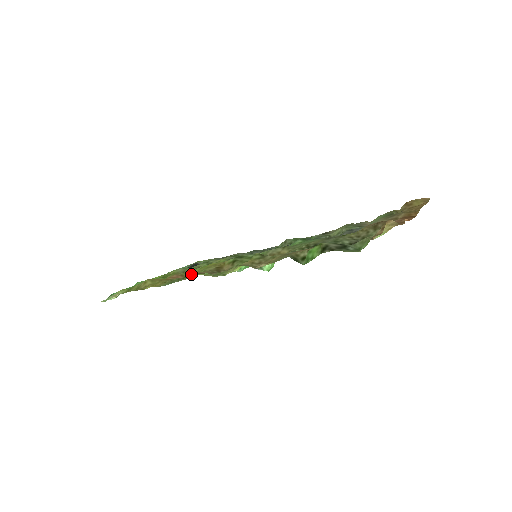
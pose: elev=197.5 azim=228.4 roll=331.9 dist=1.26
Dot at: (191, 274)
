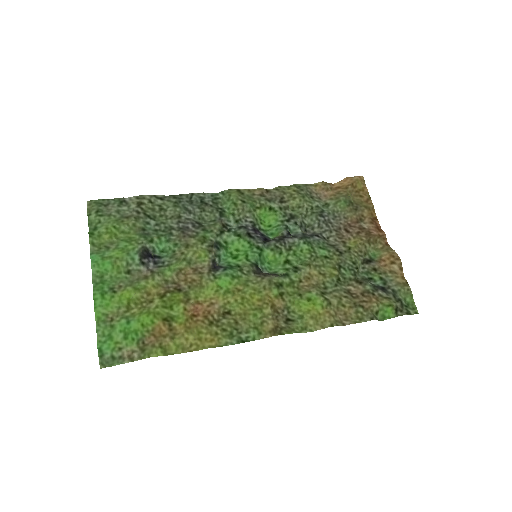
Dot at: (271, 333)
